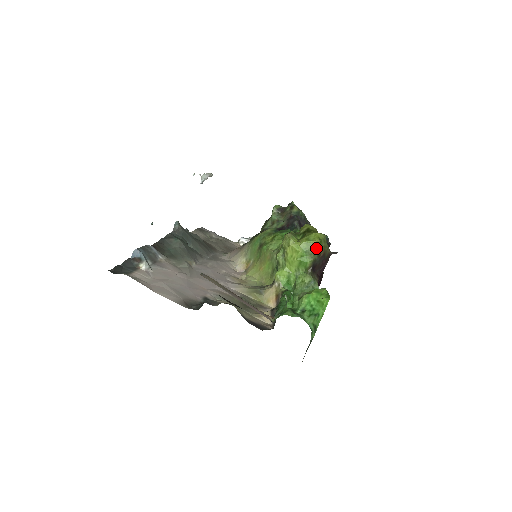
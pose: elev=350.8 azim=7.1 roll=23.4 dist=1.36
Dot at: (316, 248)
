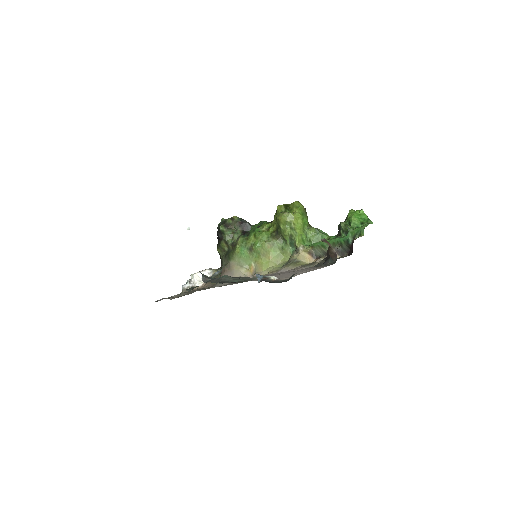
Dot at: (304, 209)
